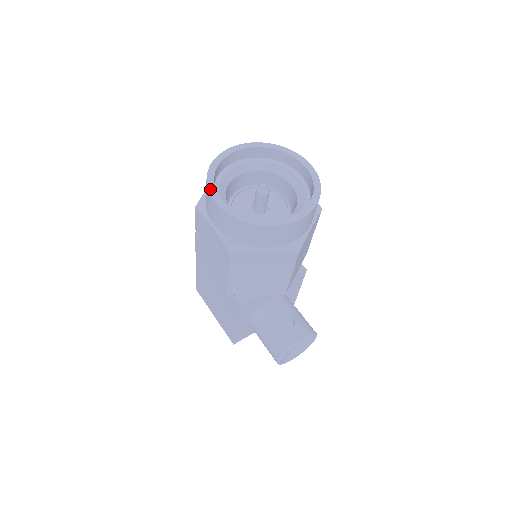
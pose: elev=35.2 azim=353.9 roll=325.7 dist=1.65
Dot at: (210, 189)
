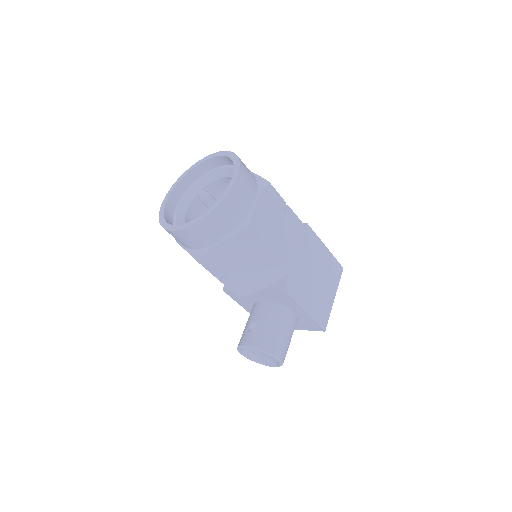
Dot at: (173, 185)
